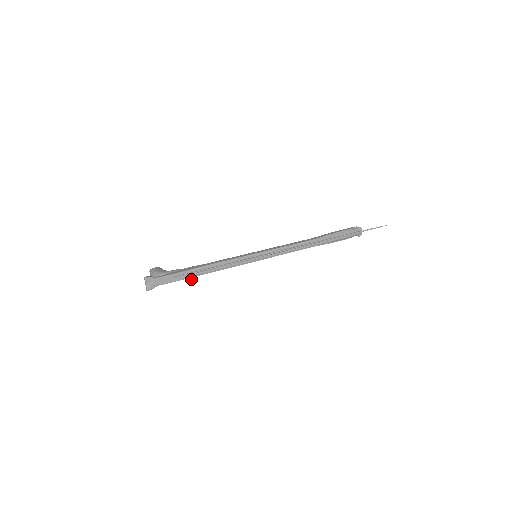
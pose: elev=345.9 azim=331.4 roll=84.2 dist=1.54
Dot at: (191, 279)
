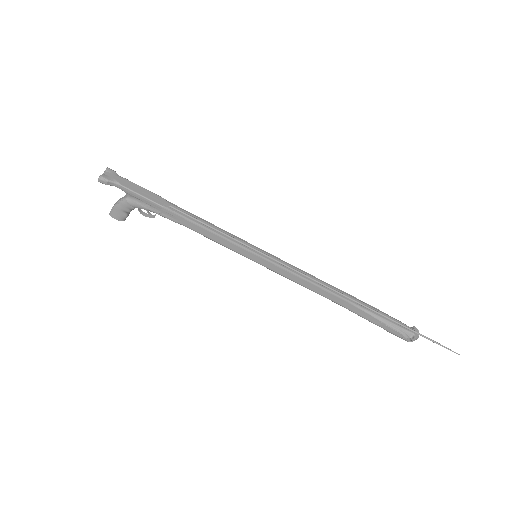
Dot at: (159, 213)
